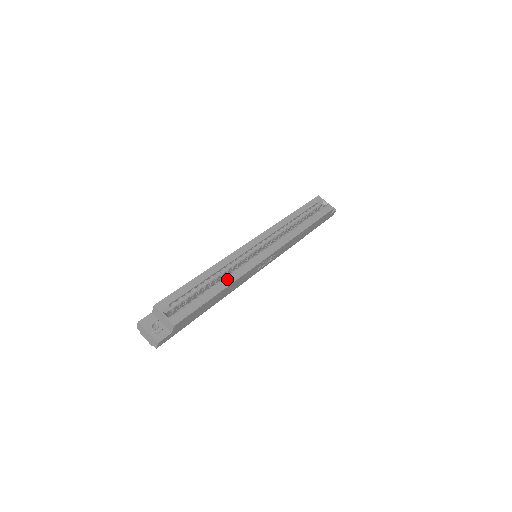
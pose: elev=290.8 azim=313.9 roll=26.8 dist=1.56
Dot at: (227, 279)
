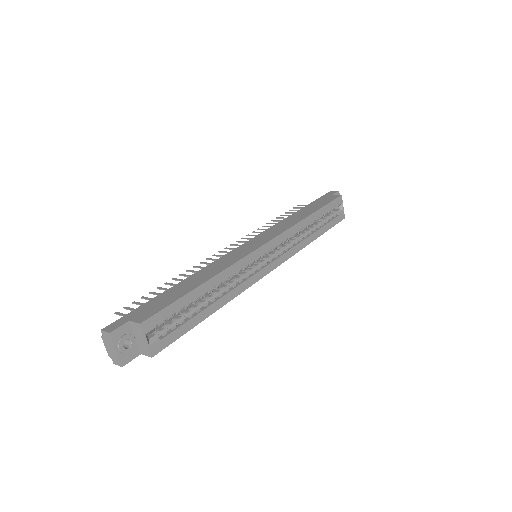
Dot at: (224, 297)
